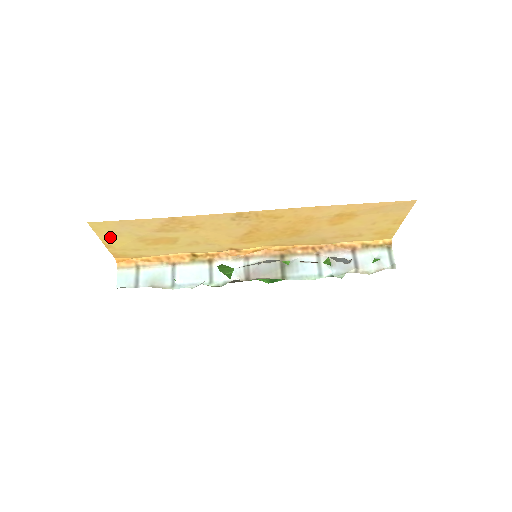
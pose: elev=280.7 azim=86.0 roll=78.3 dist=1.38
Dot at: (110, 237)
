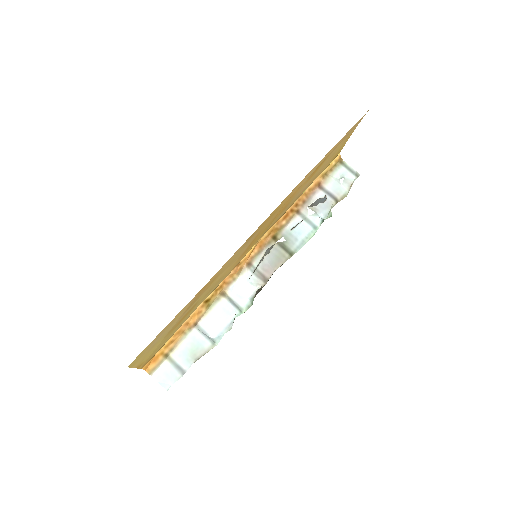
Dot at: (143, 357)
